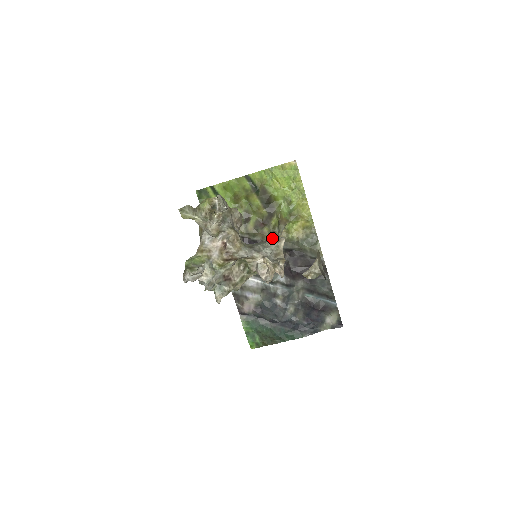
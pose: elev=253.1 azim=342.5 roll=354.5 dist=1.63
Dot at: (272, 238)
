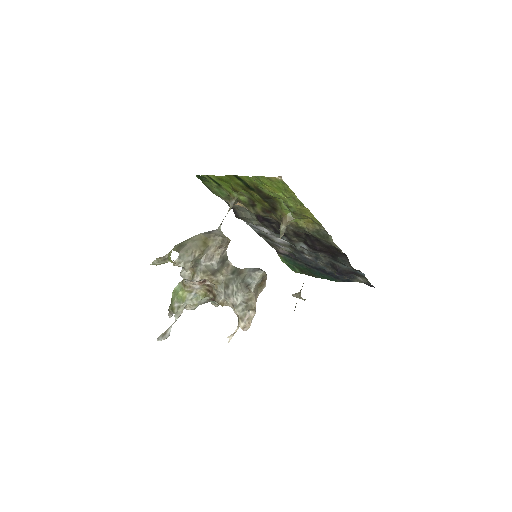
Dot at: (250, 274)
